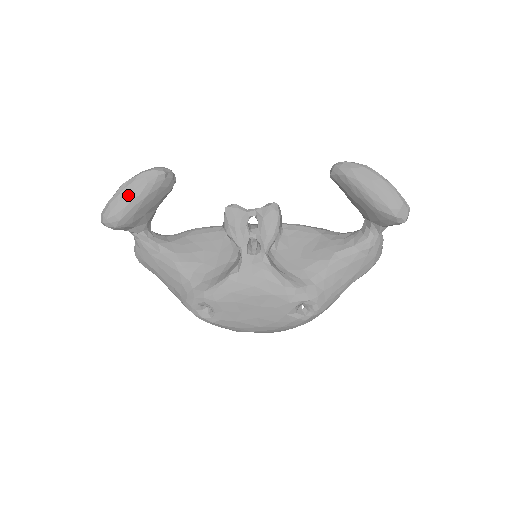
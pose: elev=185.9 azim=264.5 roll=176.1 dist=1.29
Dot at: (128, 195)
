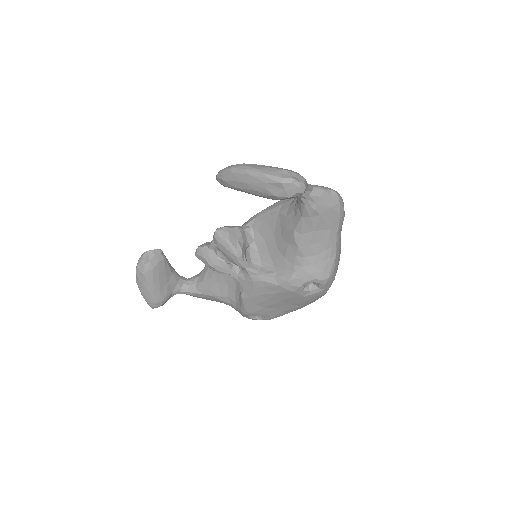
Dot at: (144, 288)
